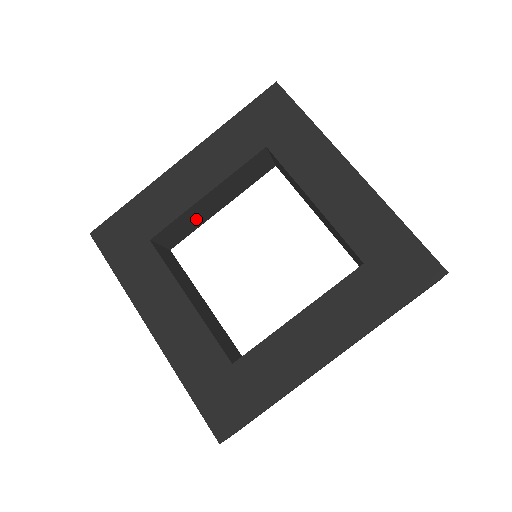
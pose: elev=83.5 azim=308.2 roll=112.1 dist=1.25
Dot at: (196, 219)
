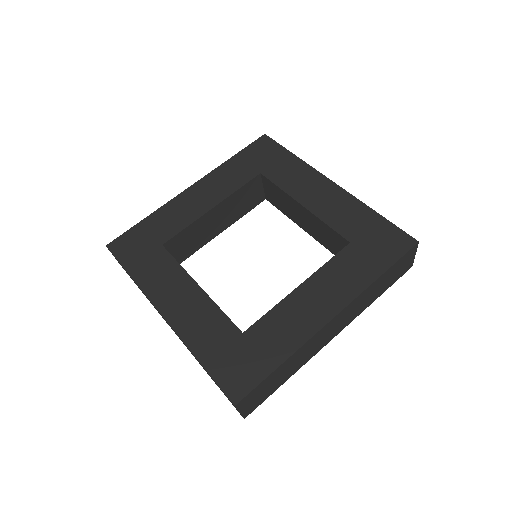
Dot at: (201, 236)
